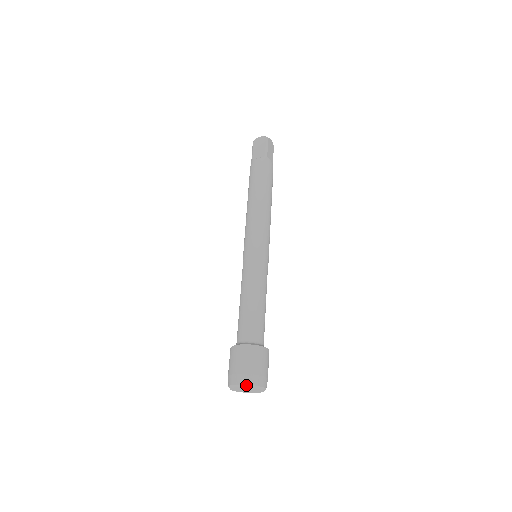
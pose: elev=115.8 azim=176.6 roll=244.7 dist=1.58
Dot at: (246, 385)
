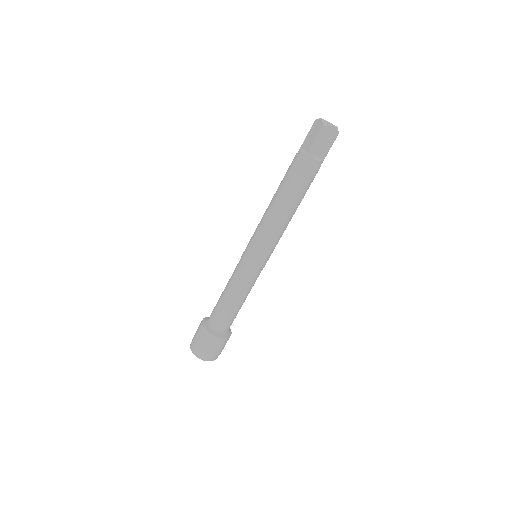
Dot at: occluded
